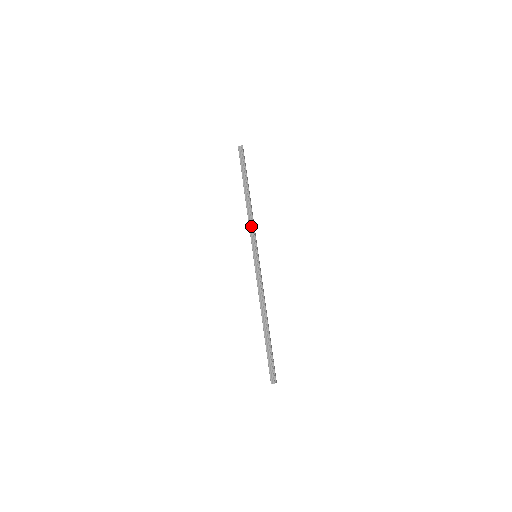
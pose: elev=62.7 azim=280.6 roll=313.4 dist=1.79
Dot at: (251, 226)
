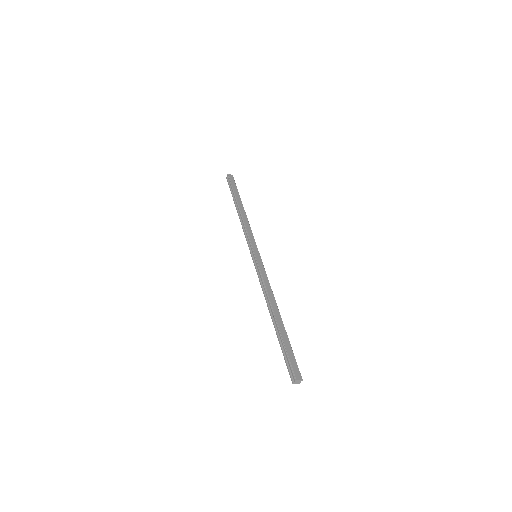
Dot at: (246, 233)
